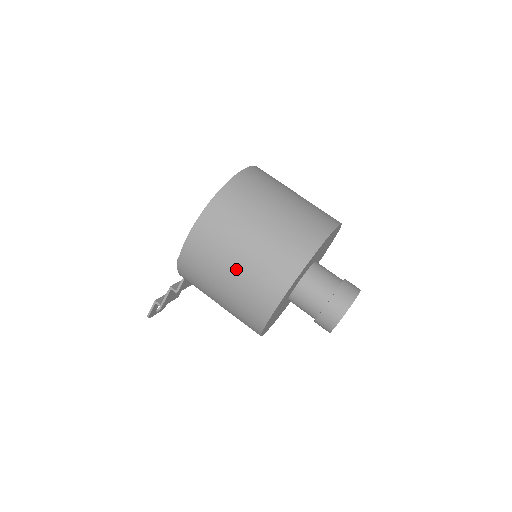
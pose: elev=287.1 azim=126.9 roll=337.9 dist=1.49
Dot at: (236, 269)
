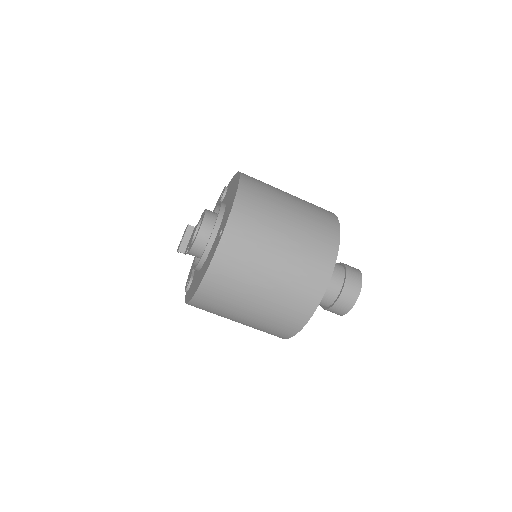
Dot at: occluded
